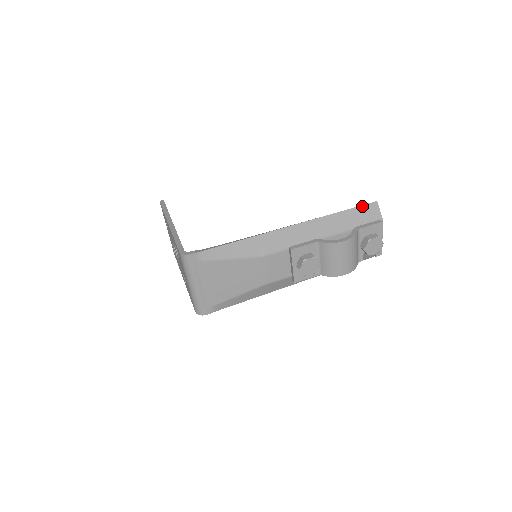
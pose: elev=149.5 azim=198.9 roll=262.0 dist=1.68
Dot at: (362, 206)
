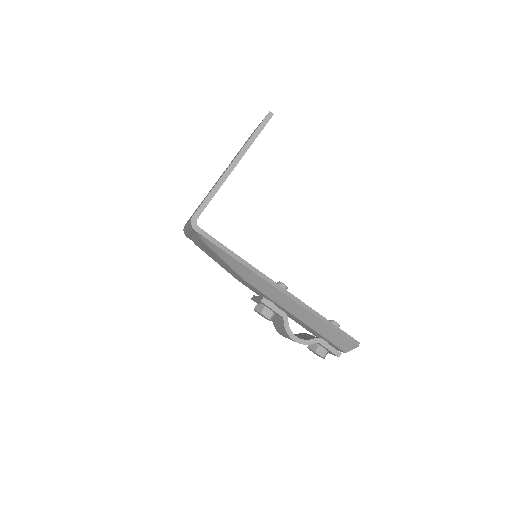
Dot at: (345, 337)
